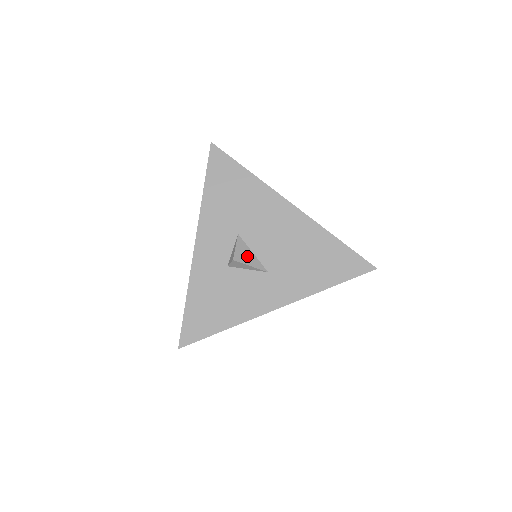
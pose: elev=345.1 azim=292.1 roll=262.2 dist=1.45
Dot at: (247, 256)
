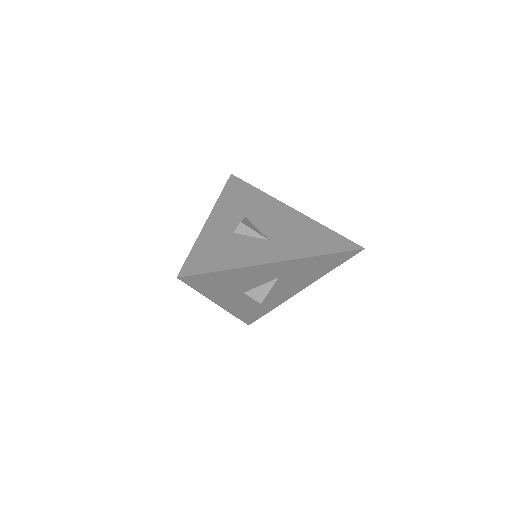
Dot at: (252, 227)
